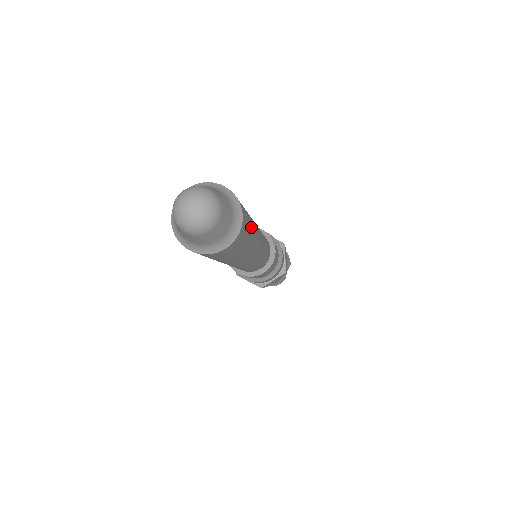
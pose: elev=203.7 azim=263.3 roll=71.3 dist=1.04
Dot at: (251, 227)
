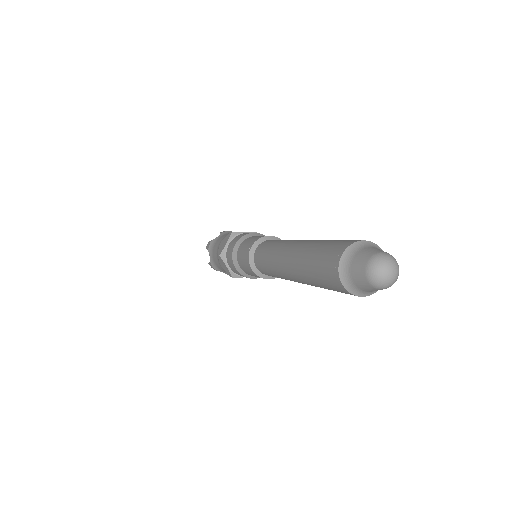
Dot at: occluded
